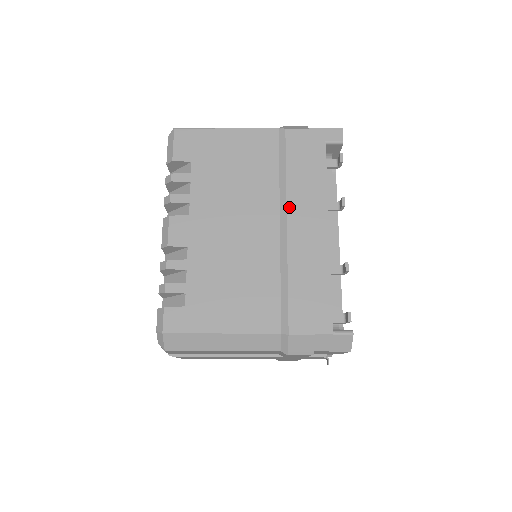
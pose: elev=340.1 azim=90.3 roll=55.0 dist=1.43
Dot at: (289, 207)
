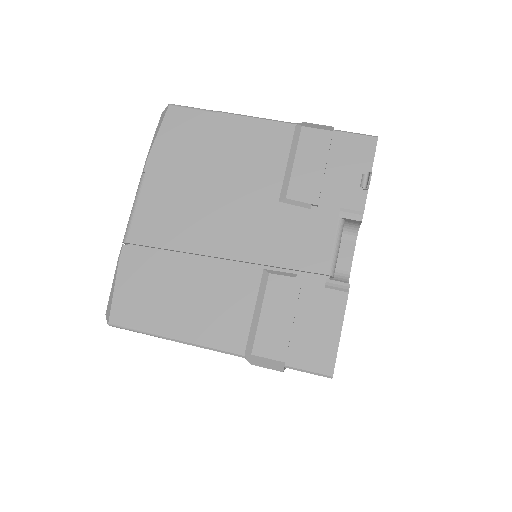
Dot at: occluded
